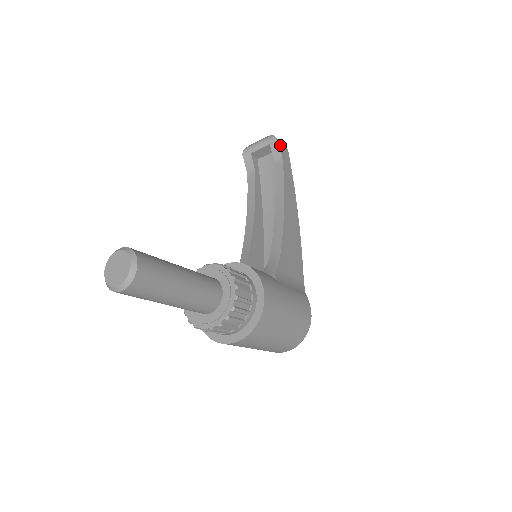
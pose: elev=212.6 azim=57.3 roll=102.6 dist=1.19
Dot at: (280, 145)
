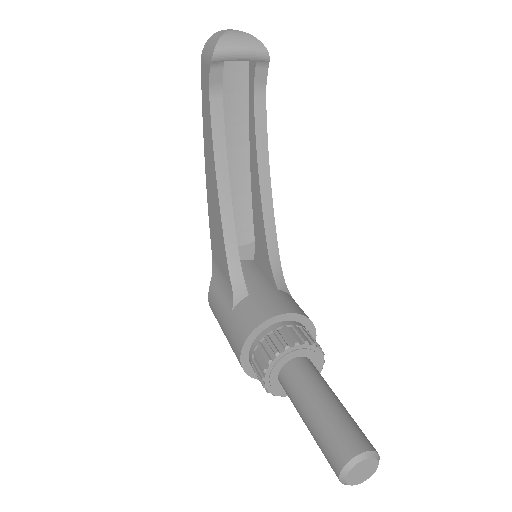
Dot at: (267, 65)
